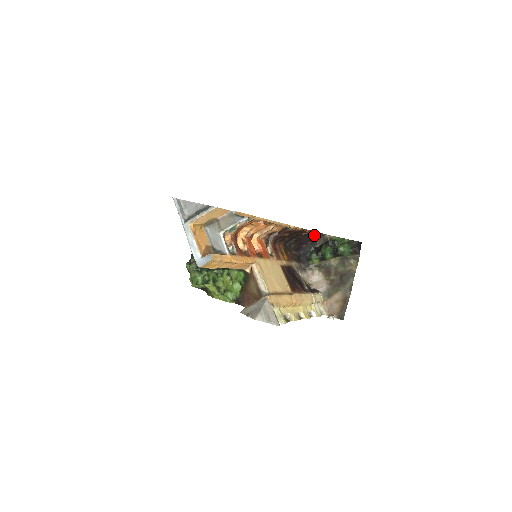
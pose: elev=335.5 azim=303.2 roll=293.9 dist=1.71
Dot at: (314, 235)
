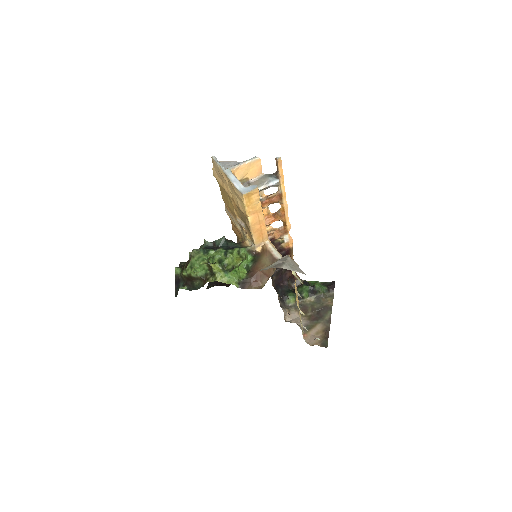
Dot at: (291, 274)
